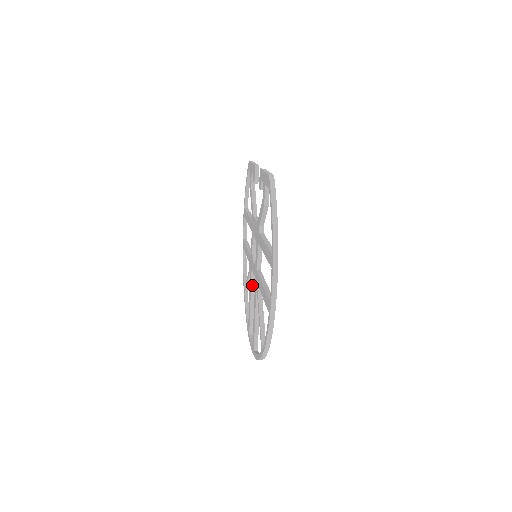
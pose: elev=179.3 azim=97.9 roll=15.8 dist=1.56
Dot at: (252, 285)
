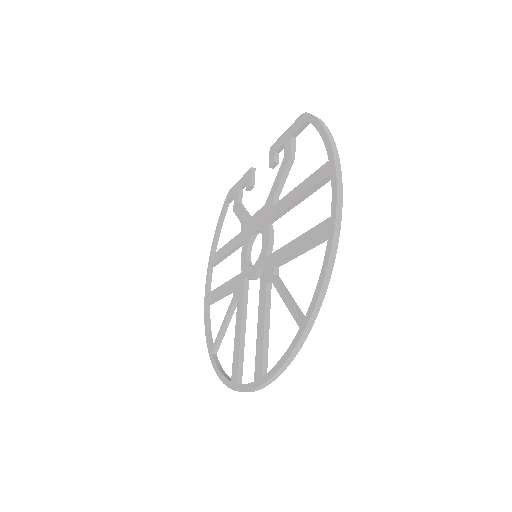
Dot at: (244, 305)
